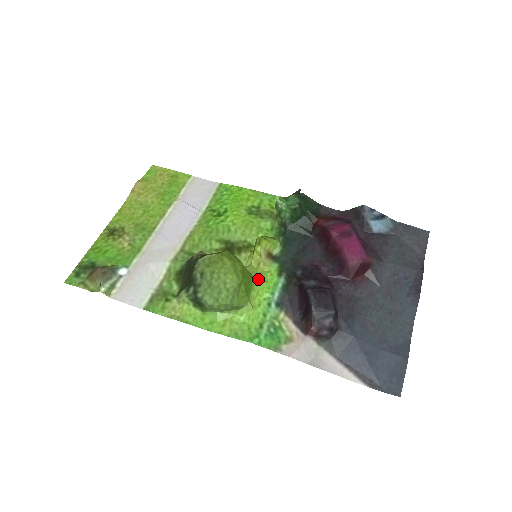
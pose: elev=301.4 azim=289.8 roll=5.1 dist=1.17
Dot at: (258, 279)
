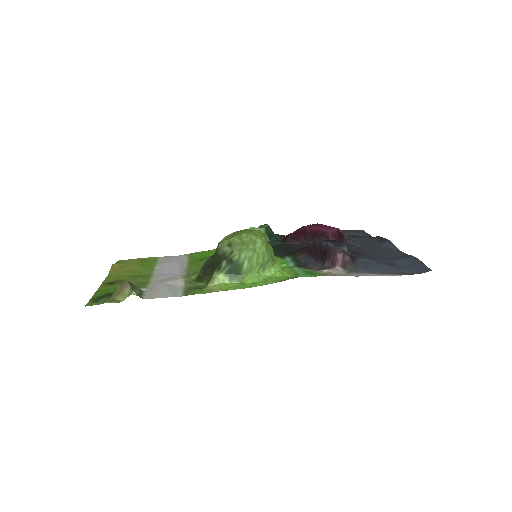
Dot at: occluded
